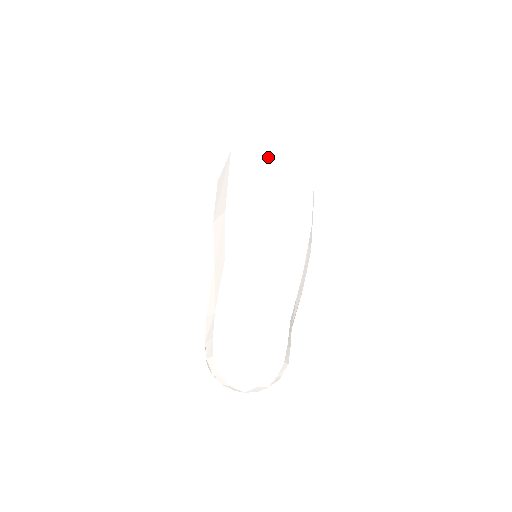
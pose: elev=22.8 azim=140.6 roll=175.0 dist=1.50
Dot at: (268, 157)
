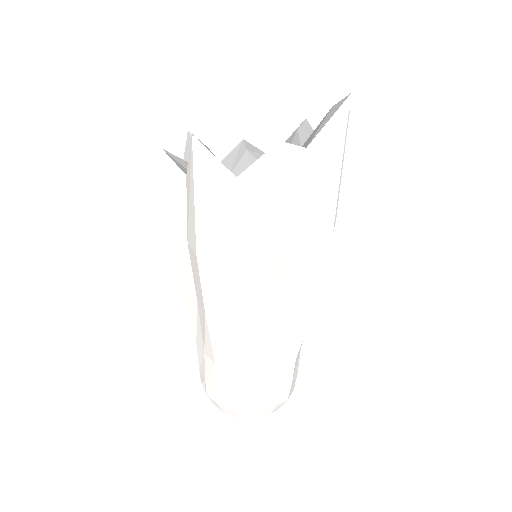
Dot at: (328, 151)
